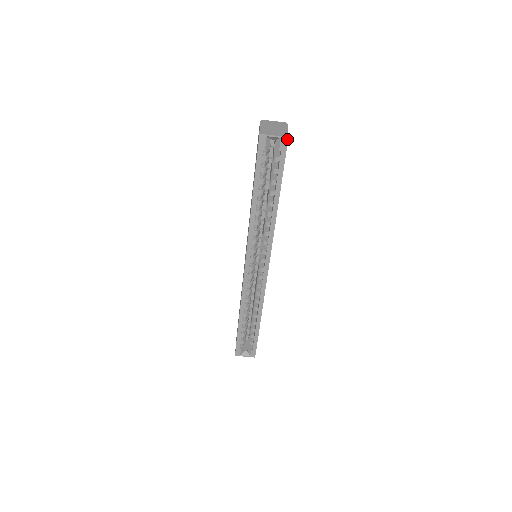
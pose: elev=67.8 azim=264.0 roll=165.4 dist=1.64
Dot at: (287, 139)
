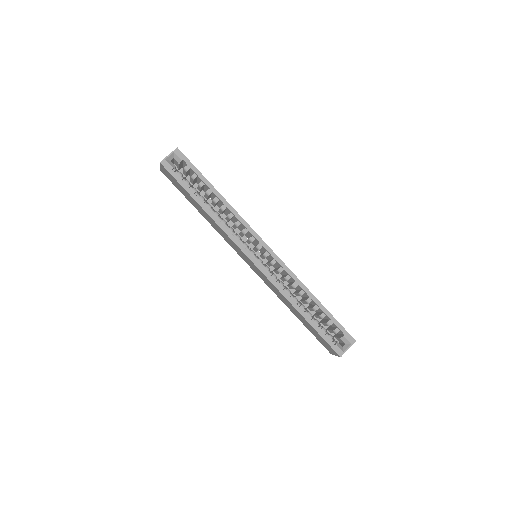
Dot at: (178, 150)
